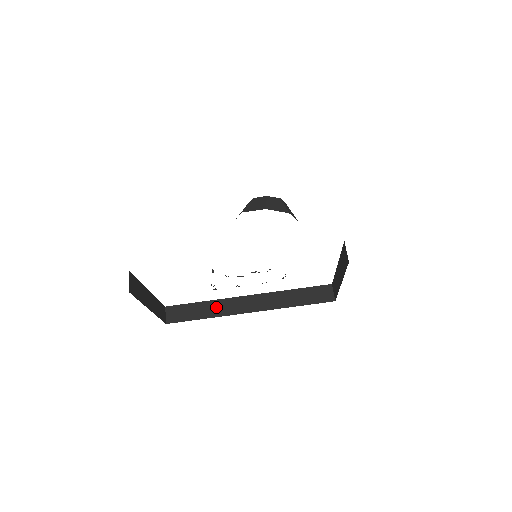
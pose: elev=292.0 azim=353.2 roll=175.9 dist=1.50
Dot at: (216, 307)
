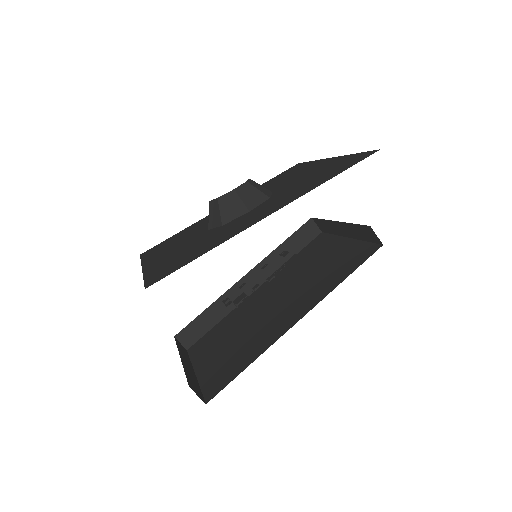
Dot at: (222, 305)
